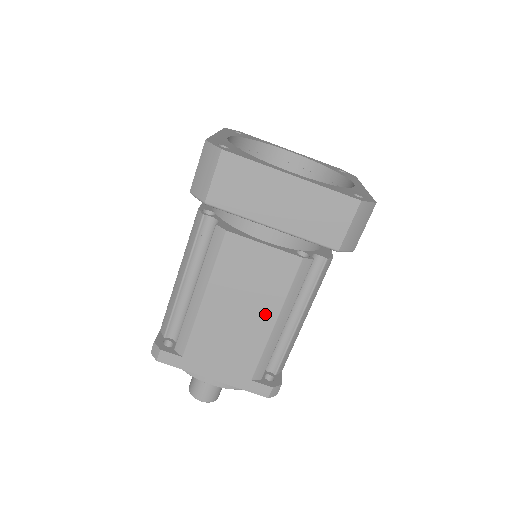
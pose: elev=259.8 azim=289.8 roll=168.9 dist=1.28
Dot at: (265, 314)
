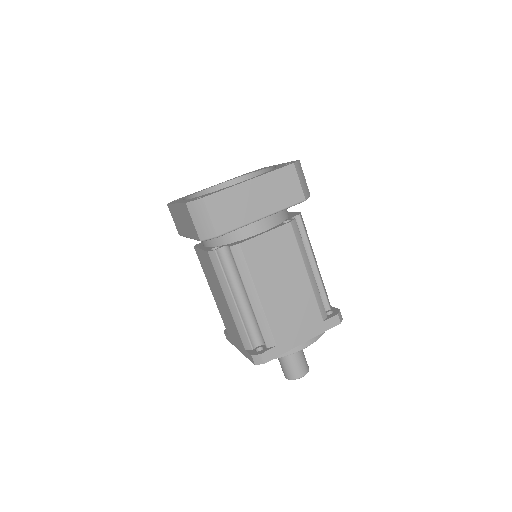
Dot at: (298, 273)
